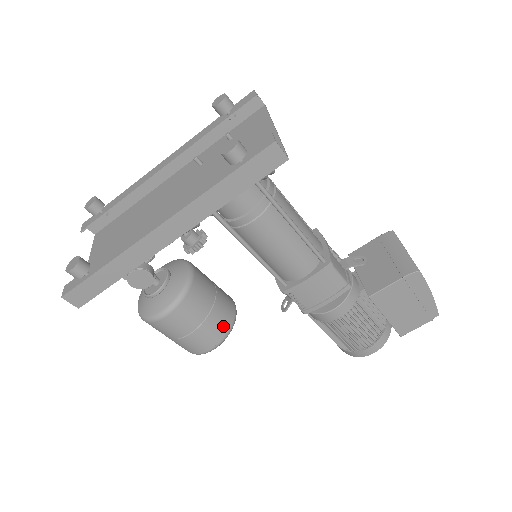
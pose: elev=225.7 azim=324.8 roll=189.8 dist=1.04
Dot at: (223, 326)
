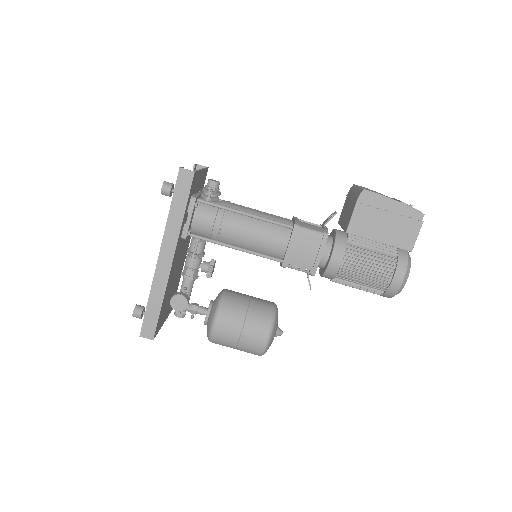
Dot at: (264, 318)
